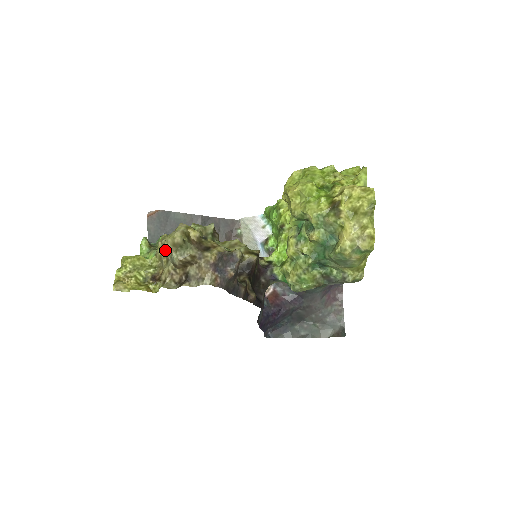
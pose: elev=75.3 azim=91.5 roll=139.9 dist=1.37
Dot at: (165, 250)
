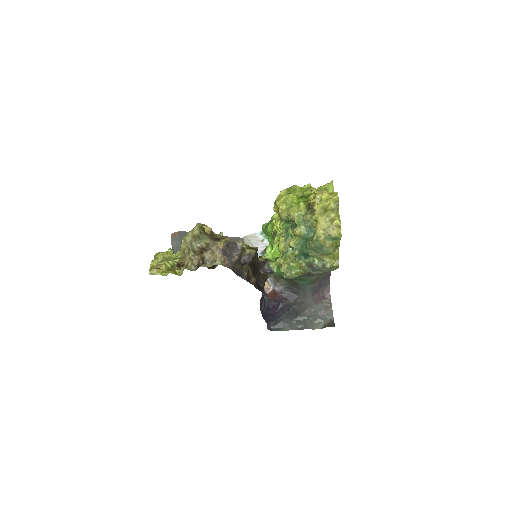
Dot at: (187, 242)
